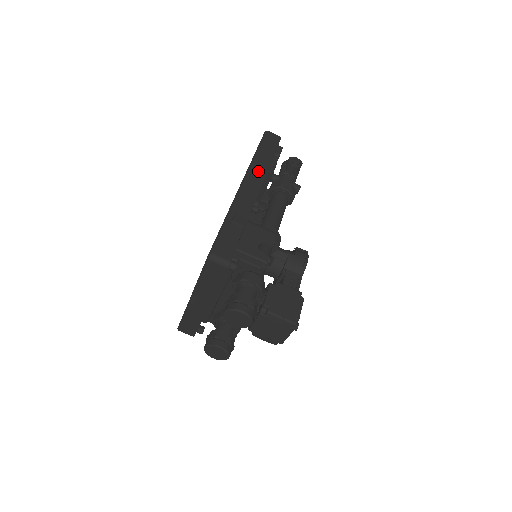
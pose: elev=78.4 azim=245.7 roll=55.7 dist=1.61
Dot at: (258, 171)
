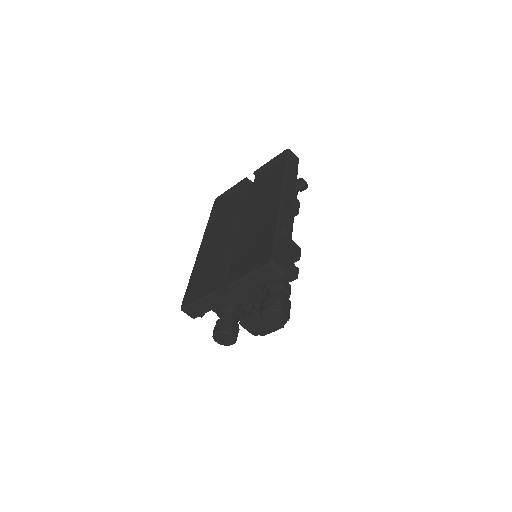
Dot at: (290, 188)
